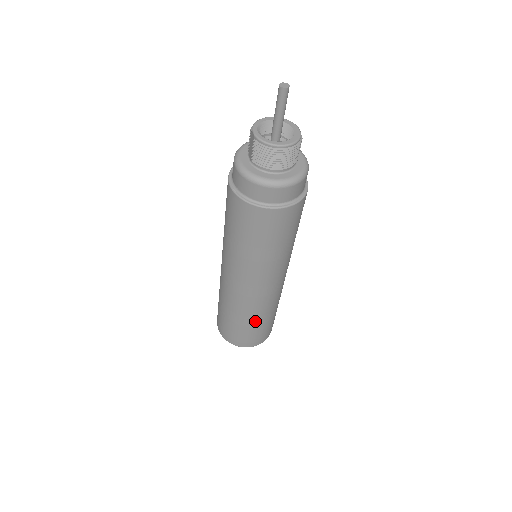
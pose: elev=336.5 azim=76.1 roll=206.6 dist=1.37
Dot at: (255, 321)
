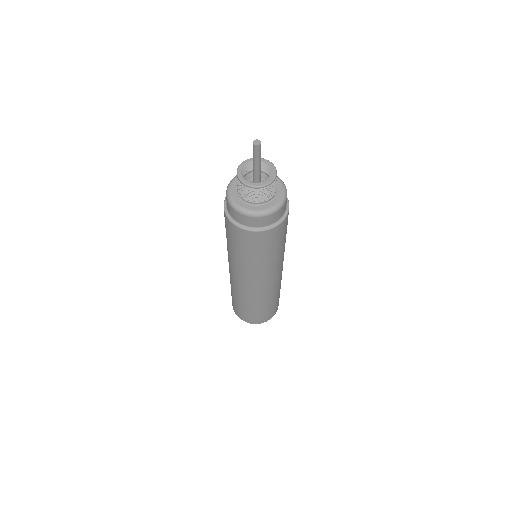
Dot at: (256, 306)
